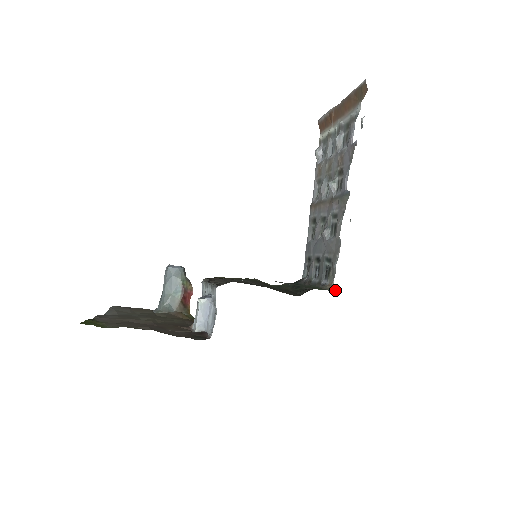
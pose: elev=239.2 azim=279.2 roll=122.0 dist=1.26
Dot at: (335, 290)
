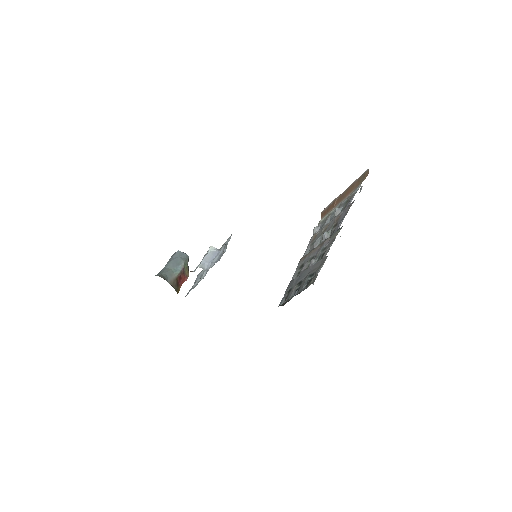
Dot at: occluded
